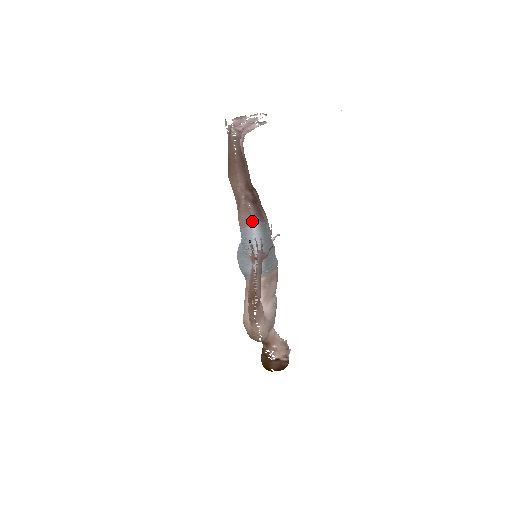
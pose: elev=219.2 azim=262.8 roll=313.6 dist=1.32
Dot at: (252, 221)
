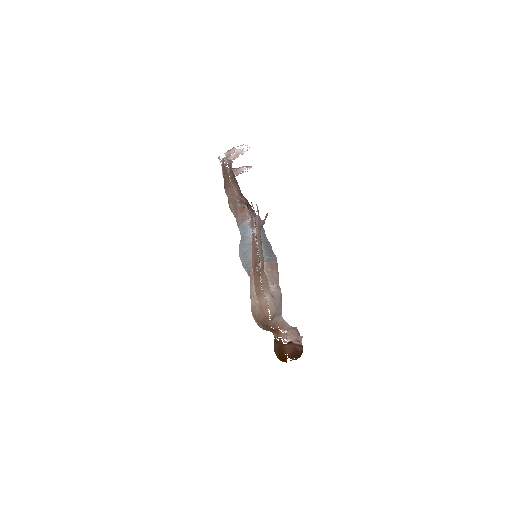
Dot at: (248, 216)
